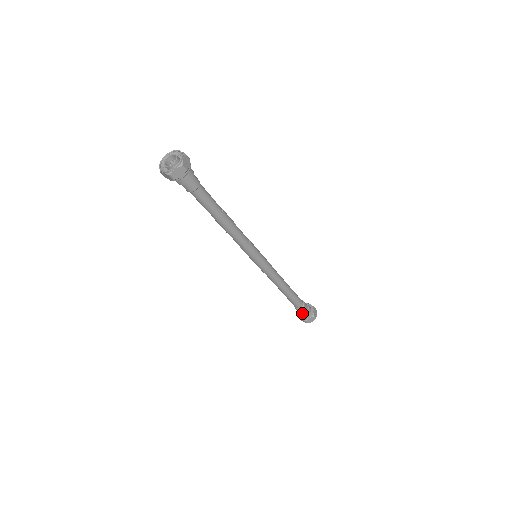
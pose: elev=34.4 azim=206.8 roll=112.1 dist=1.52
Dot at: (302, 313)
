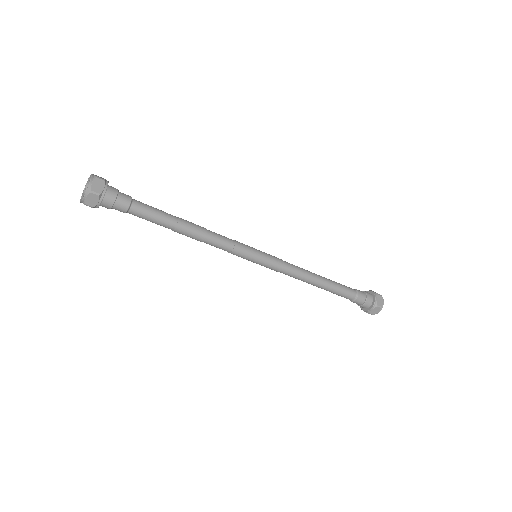
Dot at: (360, 305)
